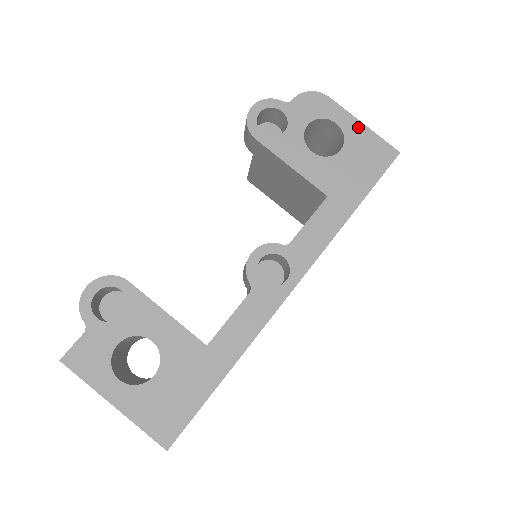
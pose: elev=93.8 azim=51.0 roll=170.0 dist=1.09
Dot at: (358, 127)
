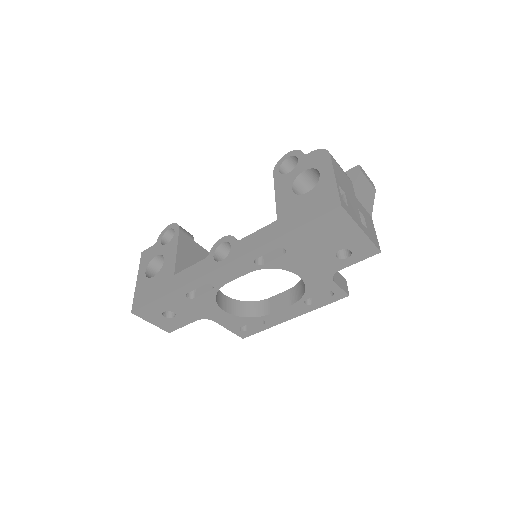
Dot at: (330, 179)
